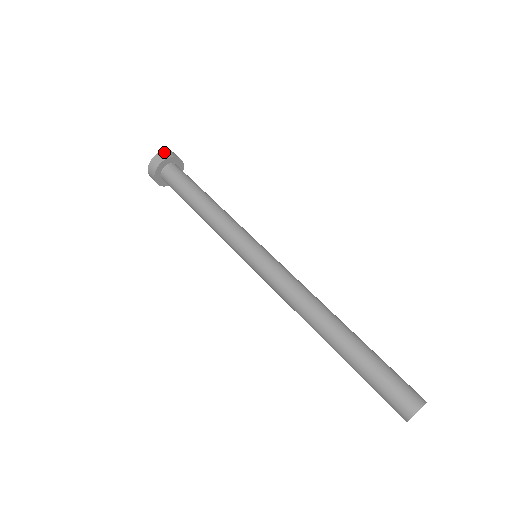
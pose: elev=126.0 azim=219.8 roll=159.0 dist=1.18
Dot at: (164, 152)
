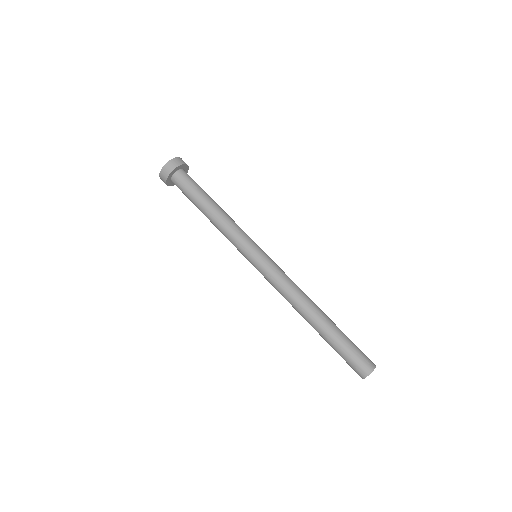
Dot at: (178, 158)
